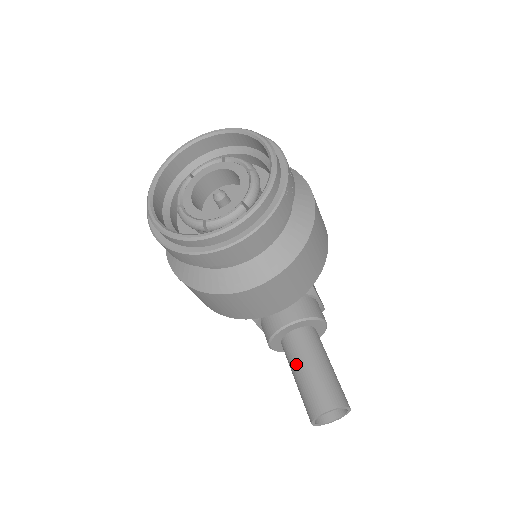
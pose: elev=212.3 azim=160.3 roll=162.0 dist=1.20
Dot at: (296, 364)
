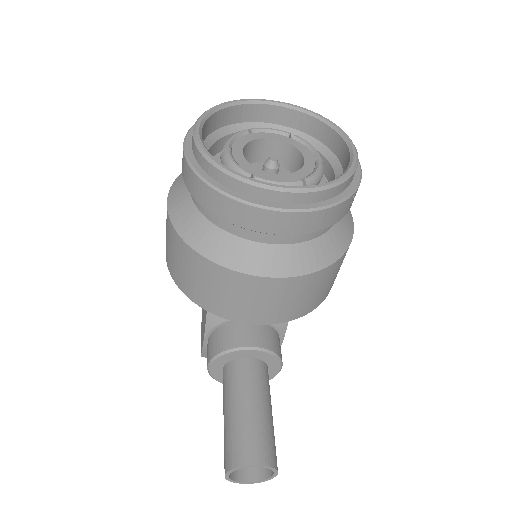
Dot at: (237, 395)
